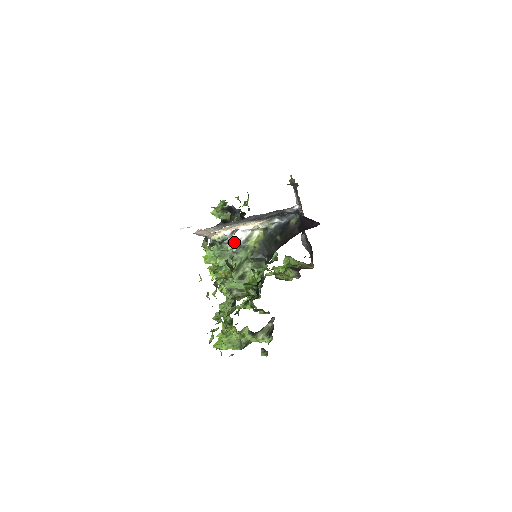
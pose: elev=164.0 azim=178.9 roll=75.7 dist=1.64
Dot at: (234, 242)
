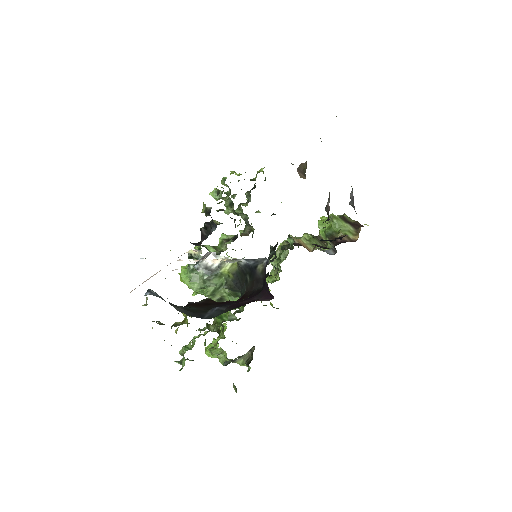
Dot at: (205, 268)
